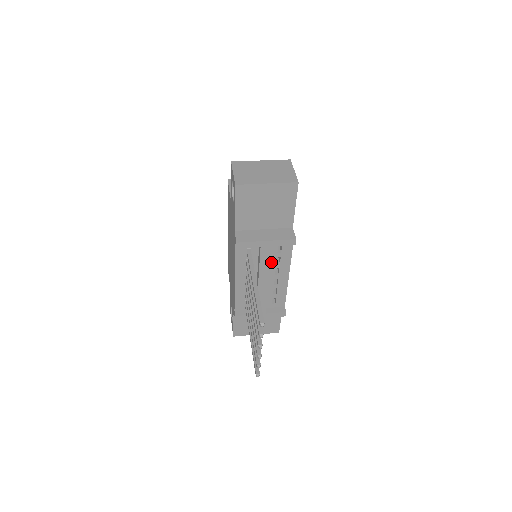
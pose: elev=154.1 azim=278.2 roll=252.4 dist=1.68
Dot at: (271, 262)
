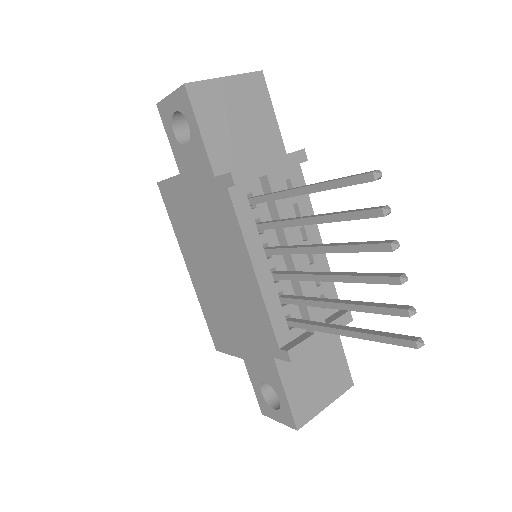
Dot at: occluded
